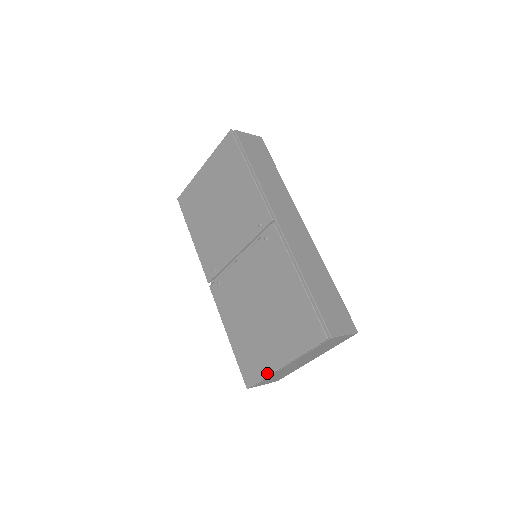
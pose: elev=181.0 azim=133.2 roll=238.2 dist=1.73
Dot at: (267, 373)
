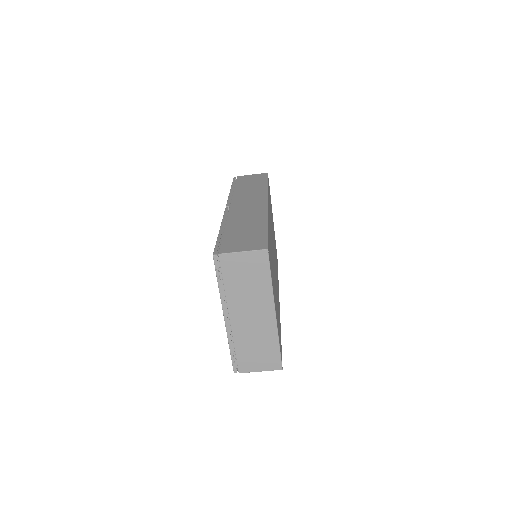
Dot at: (228, 339)
